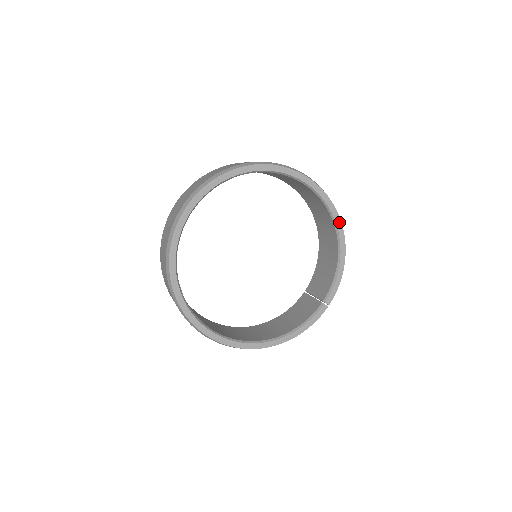
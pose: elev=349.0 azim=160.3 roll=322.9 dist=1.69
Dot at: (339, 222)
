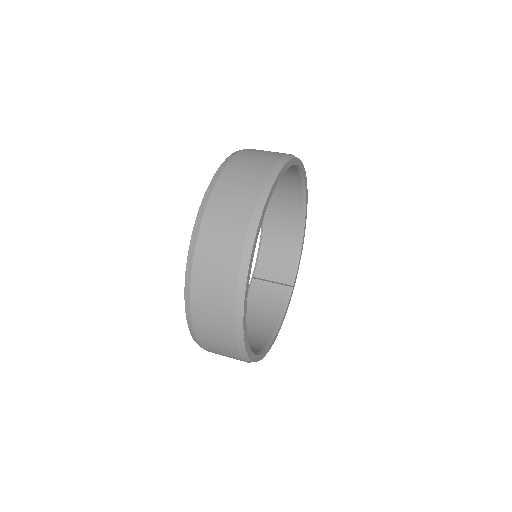
Dot at: occluded
